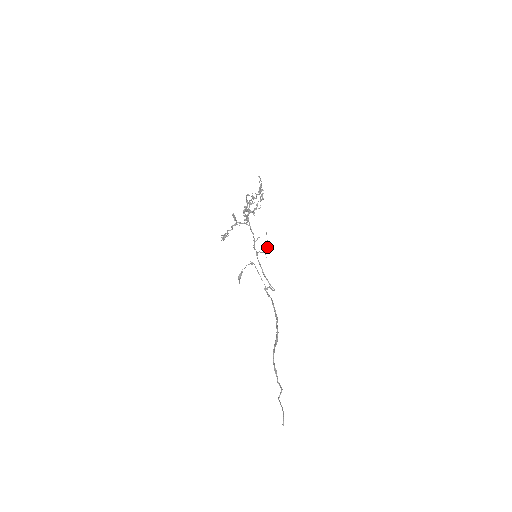
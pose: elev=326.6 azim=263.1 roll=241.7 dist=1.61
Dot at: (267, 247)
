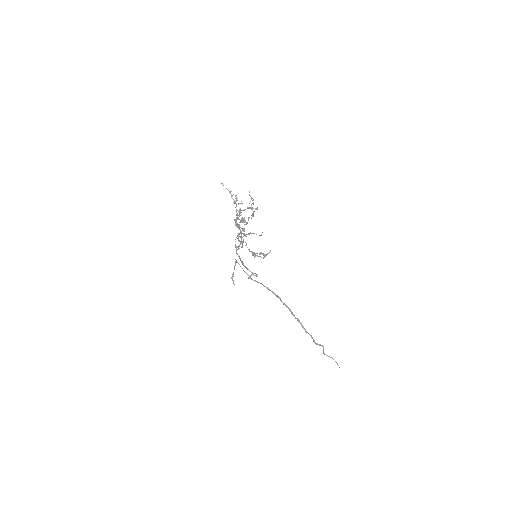
Dot at: occluded
